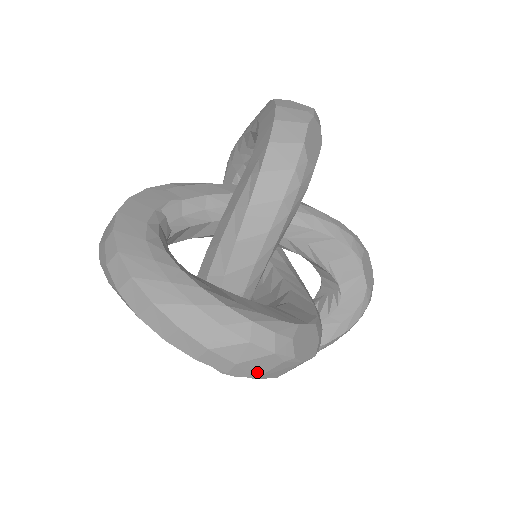
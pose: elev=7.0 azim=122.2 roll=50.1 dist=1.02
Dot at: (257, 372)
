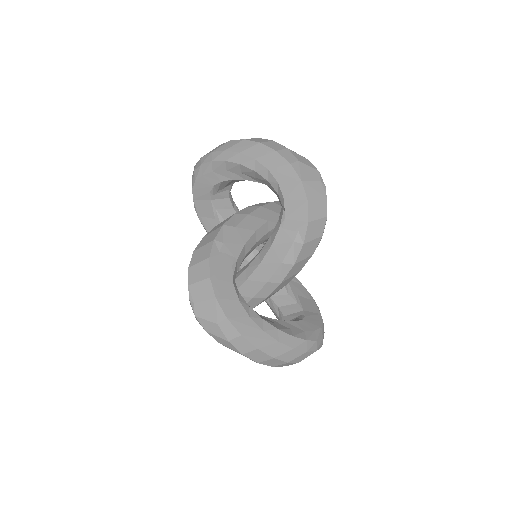
Dot at: occluded
